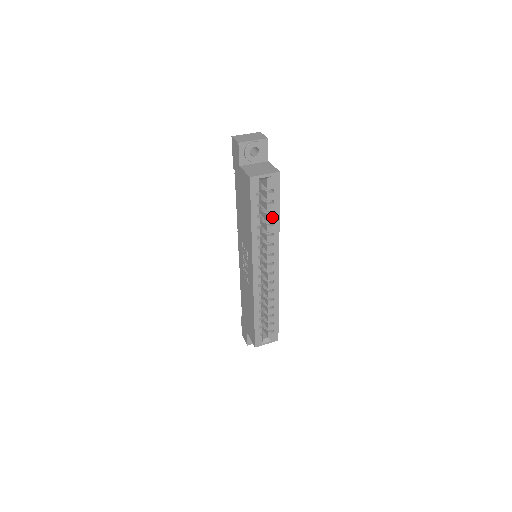
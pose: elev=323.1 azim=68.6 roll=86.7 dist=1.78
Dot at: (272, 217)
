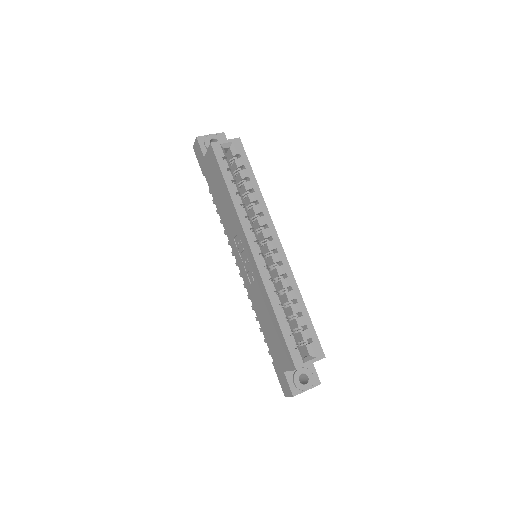
Dot at: (249, 183)
